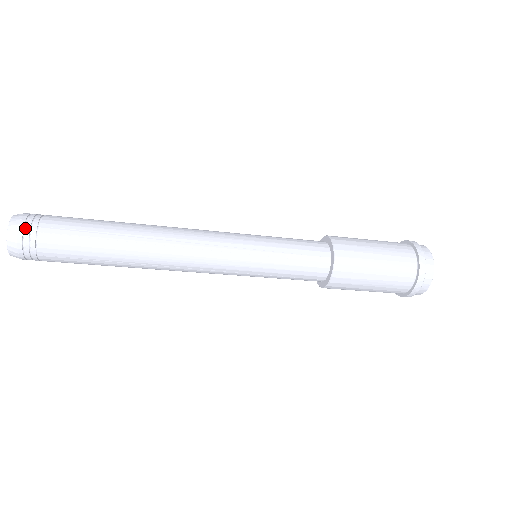
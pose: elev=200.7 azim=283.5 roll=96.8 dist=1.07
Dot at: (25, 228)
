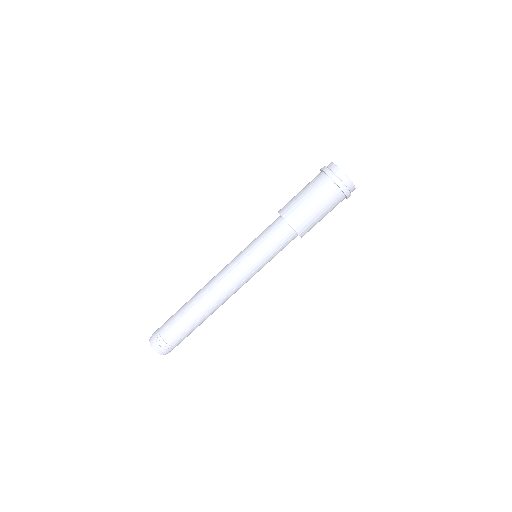
Dot at: occluded
